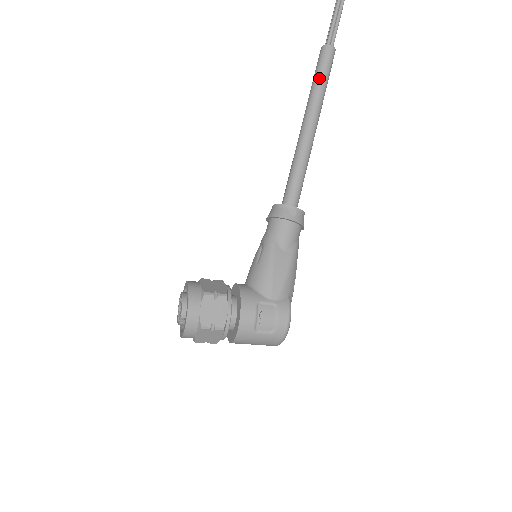
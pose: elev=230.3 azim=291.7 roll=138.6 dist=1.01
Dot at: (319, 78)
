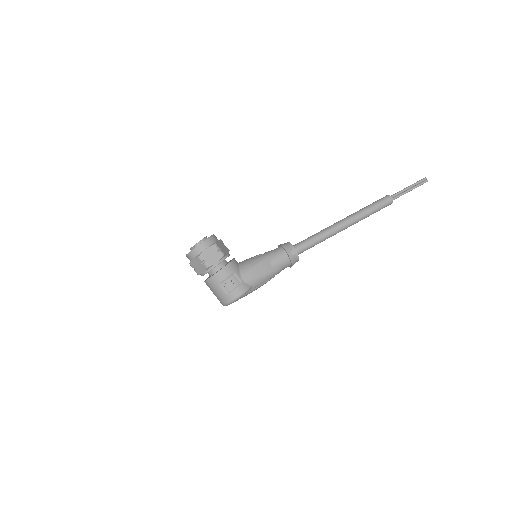
Dot at: (370, 207)
